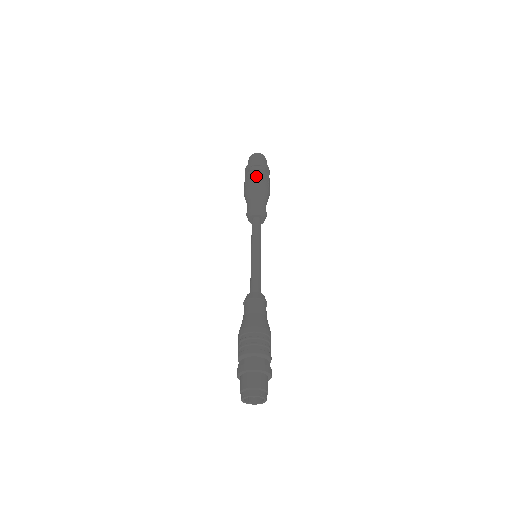
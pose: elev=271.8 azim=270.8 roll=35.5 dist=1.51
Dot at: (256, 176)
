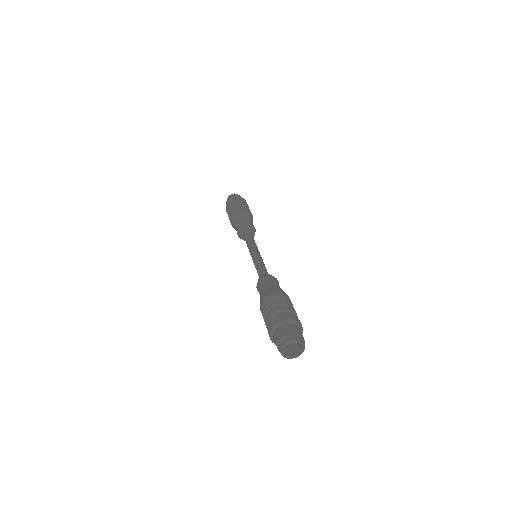
Dot at: (232, 208)
